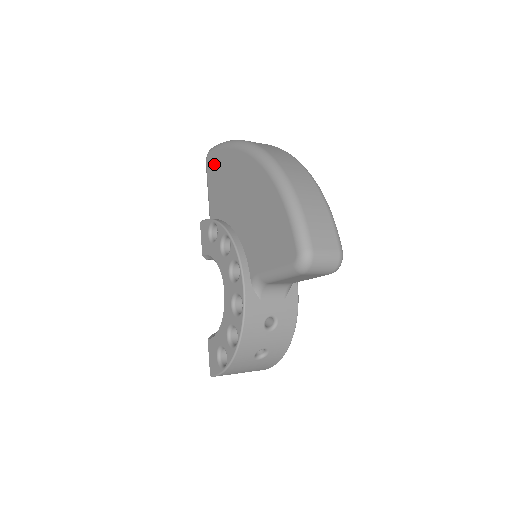
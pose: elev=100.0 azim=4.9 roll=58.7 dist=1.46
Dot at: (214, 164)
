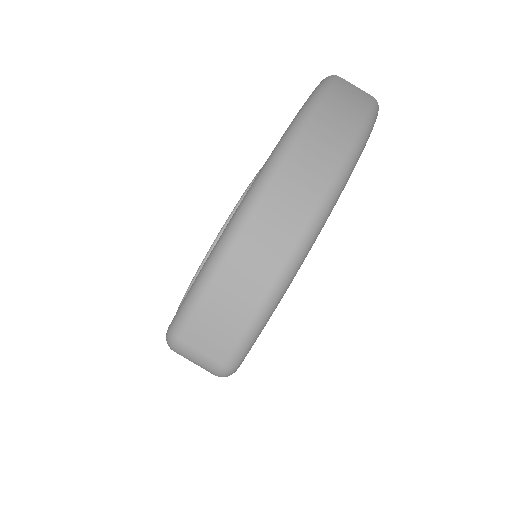
Dot at: occluded
